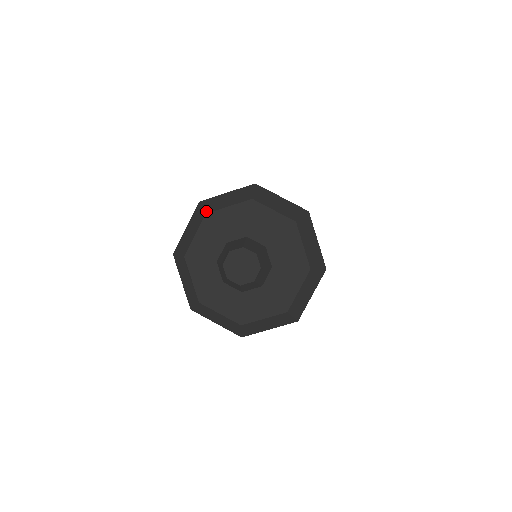
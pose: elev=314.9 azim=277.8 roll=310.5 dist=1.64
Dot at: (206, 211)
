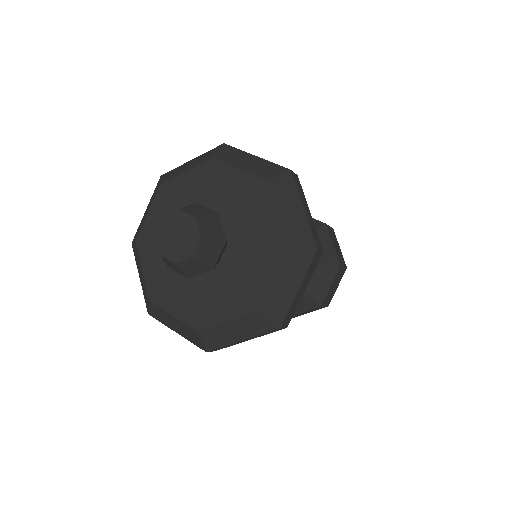
Dot at: (216, 156)
